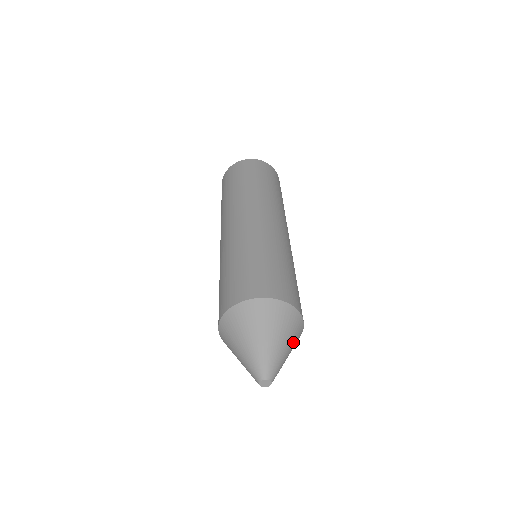
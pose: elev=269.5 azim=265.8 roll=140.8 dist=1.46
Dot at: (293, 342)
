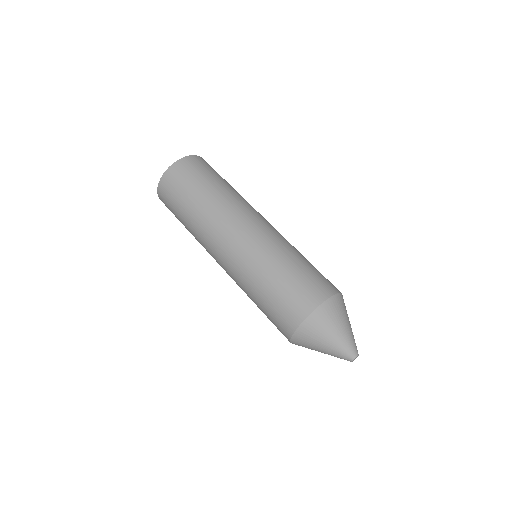
Dot at: occluded
